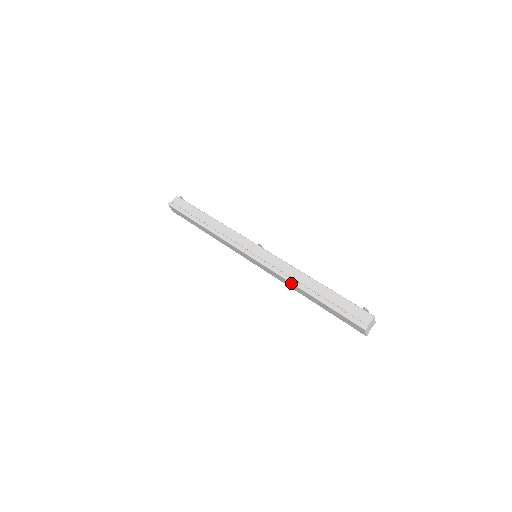
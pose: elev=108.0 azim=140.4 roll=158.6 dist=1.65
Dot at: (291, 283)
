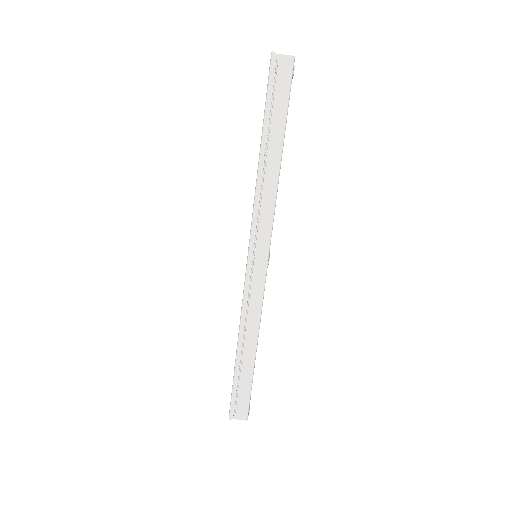
Dot at: (239, 326)
